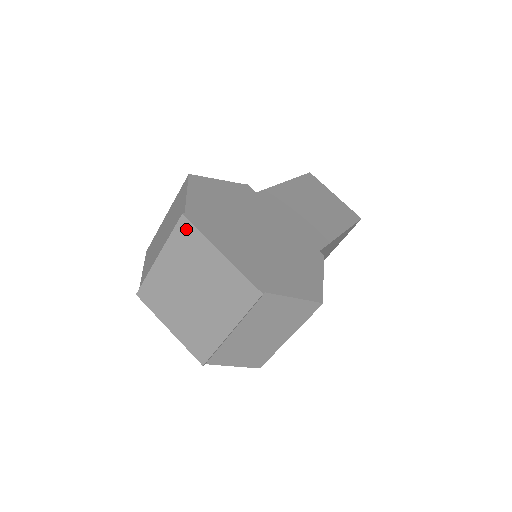
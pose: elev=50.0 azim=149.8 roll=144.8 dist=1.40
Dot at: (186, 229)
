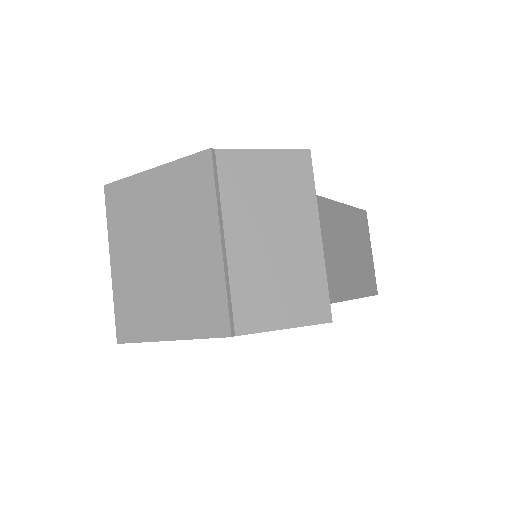
Dot at: (114, 194)
